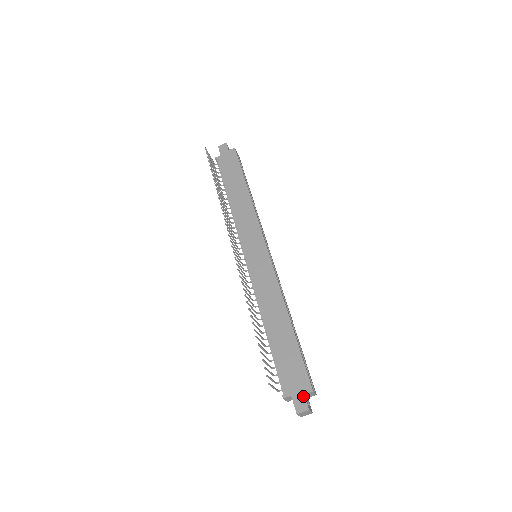
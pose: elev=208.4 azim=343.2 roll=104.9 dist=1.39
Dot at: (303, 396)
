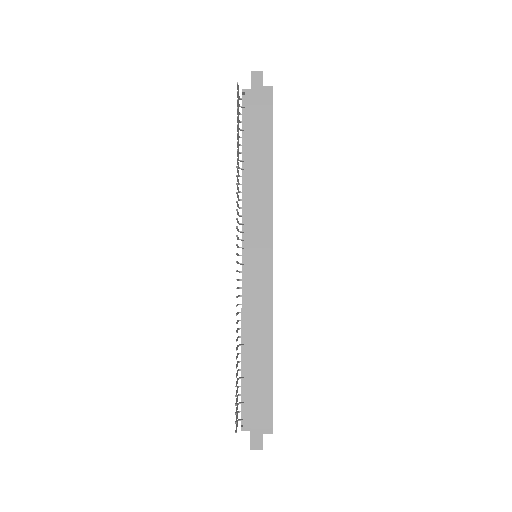
Dot at: (261, 435)
